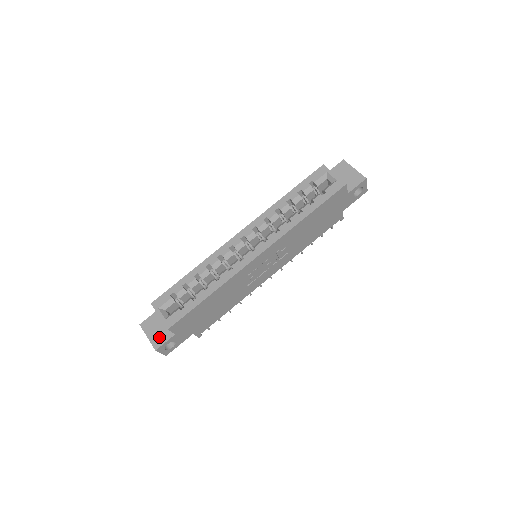
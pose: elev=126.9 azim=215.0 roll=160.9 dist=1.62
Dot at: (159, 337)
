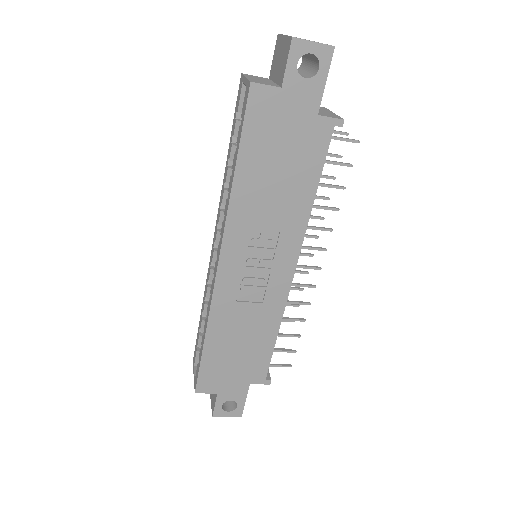
Dot at: (213, 399)
